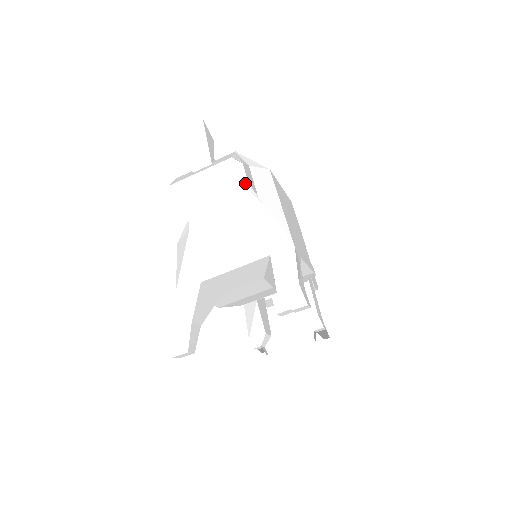
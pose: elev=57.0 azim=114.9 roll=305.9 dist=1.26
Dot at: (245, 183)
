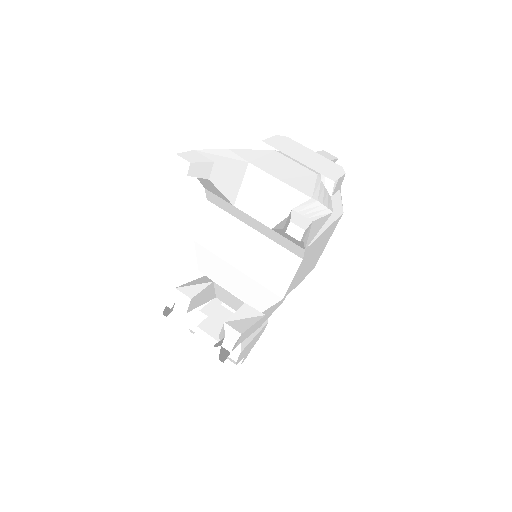
Dot at: (337, 177)
